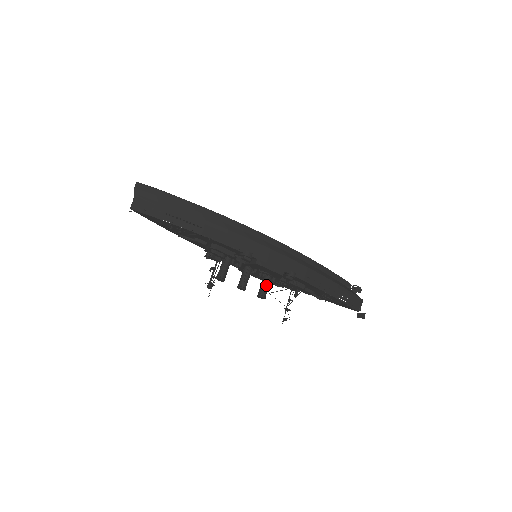
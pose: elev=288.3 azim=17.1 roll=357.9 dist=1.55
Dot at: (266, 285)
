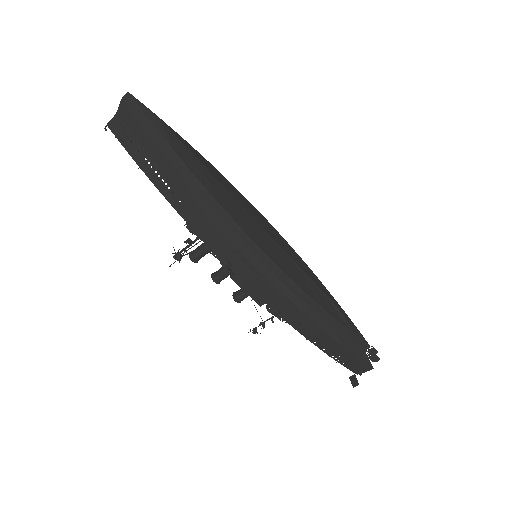
Dot at: occluded
